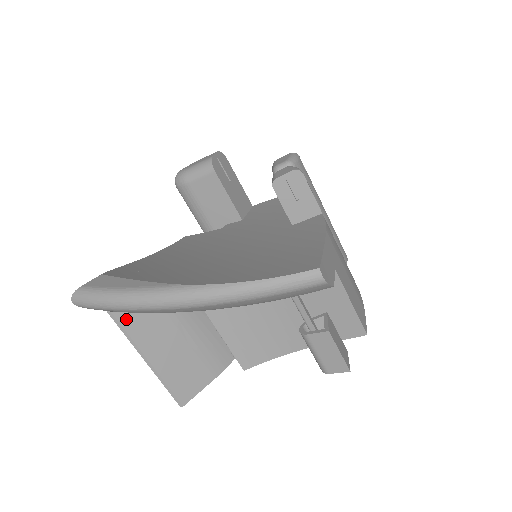
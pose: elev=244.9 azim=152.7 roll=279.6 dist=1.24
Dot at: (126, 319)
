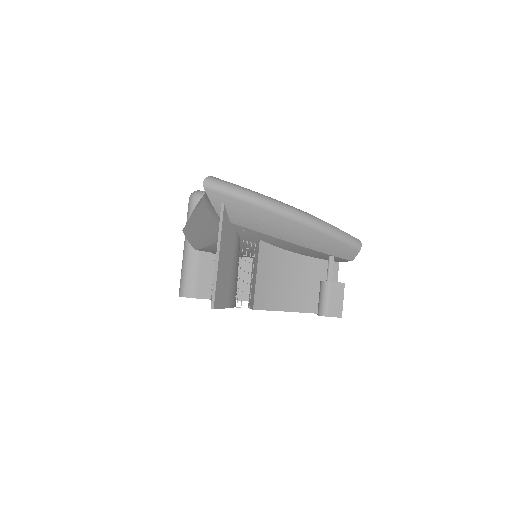
Dot at: (225, 217)
